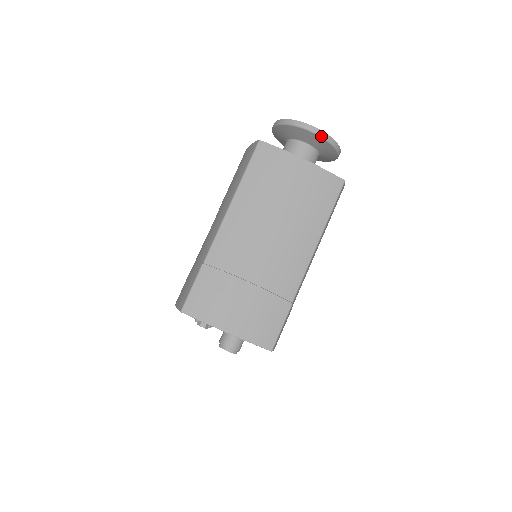
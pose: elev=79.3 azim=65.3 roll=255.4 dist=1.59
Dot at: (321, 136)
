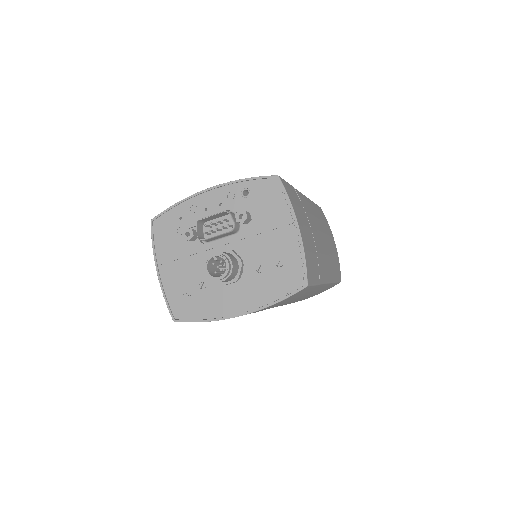
Dot at: occluded
